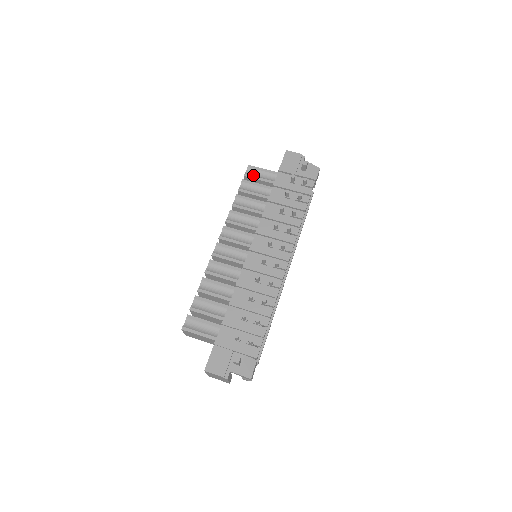
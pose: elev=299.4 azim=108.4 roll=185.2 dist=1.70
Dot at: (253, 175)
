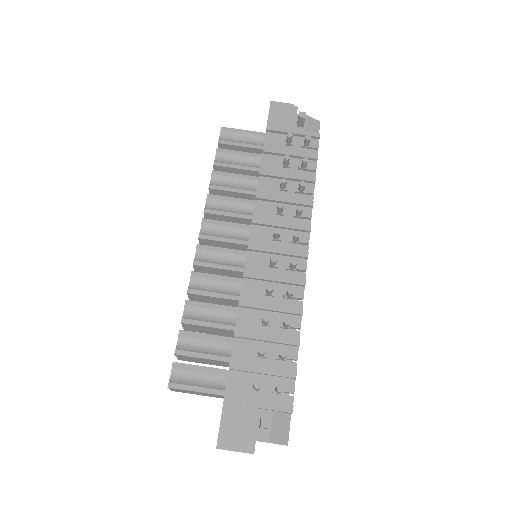
Dot at: (231, 140)
